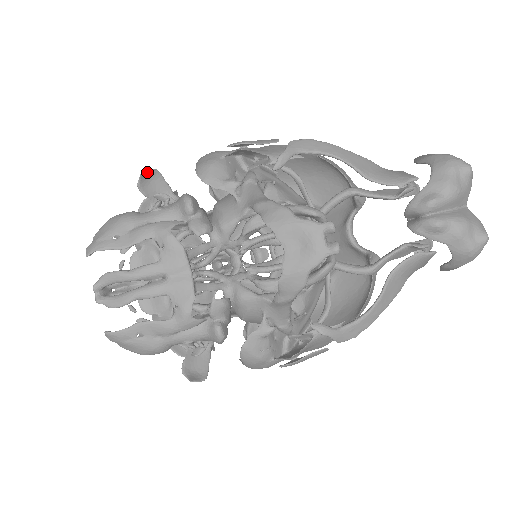
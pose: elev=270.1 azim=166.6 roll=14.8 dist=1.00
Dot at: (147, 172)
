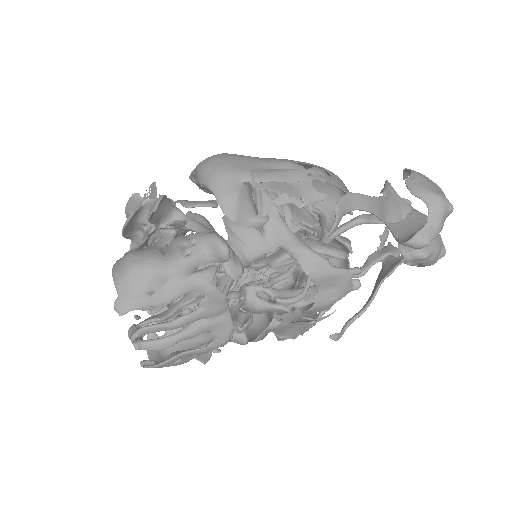
Dot at: (158, 204)
